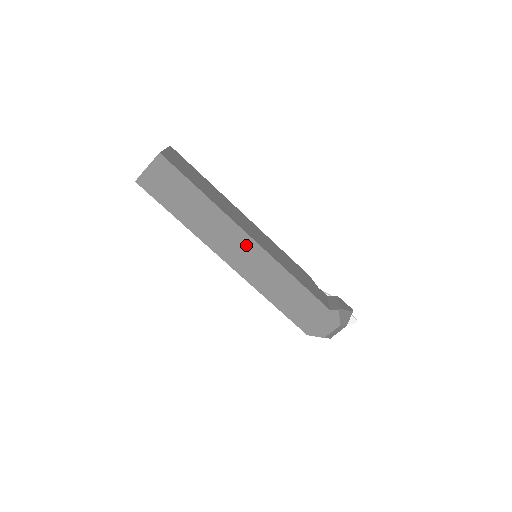
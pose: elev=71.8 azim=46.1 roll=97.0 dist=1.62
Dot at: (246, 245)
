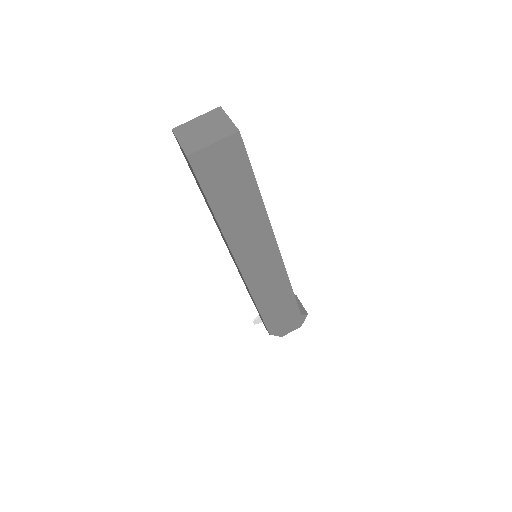
Dot at: (268, 252)
